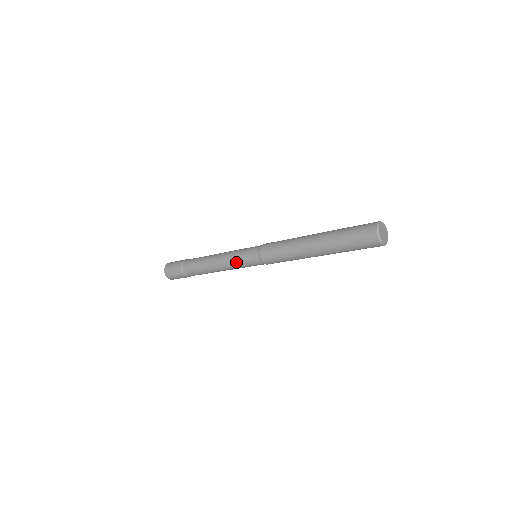
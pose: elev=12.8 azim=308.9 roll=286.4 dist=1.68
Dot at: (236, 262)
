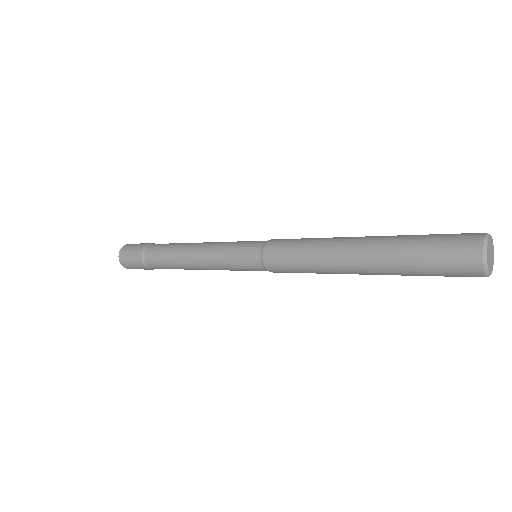
Dot at: (225, 266)
